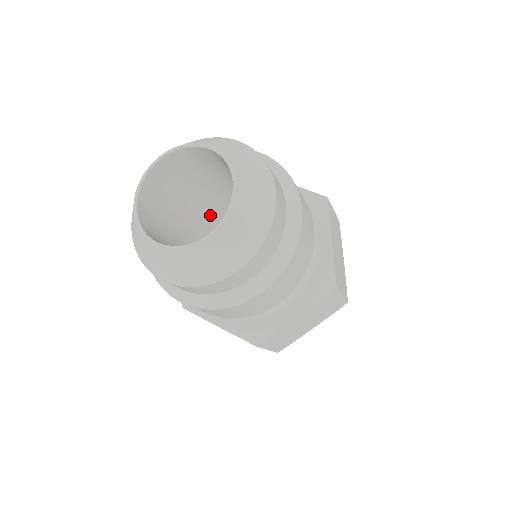
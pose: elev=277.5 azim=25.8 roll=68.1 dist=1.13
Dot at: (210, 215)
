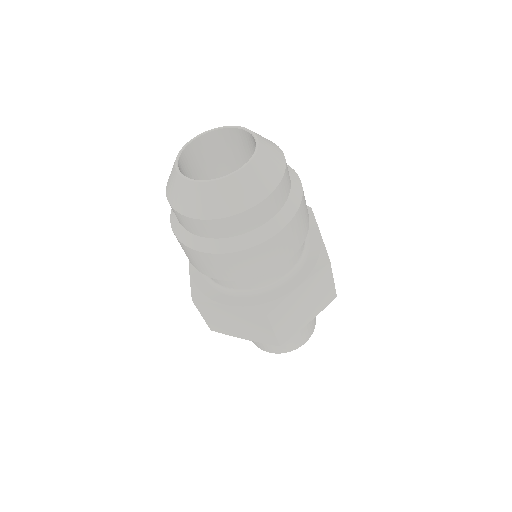
Dot at: occluded
